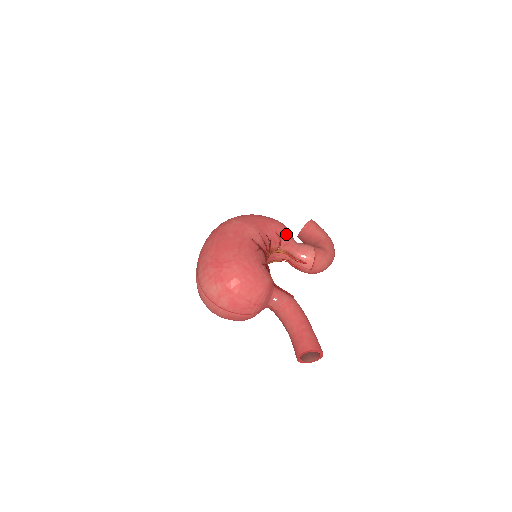
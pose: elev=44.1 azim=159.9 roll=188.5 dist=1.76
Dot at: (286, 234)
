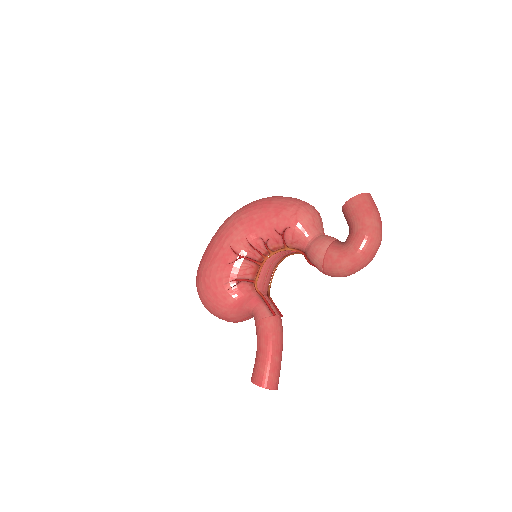
Dot at: (293, 230)
